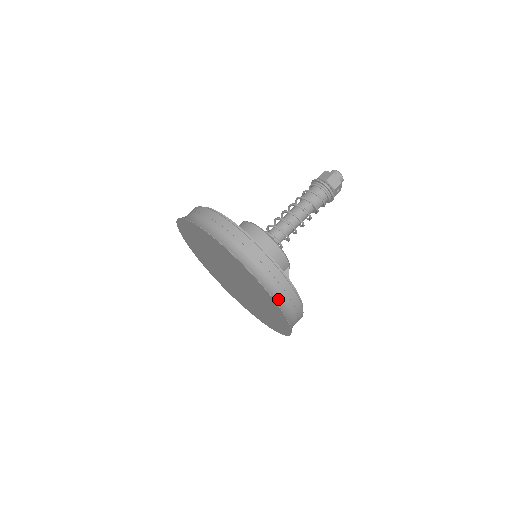
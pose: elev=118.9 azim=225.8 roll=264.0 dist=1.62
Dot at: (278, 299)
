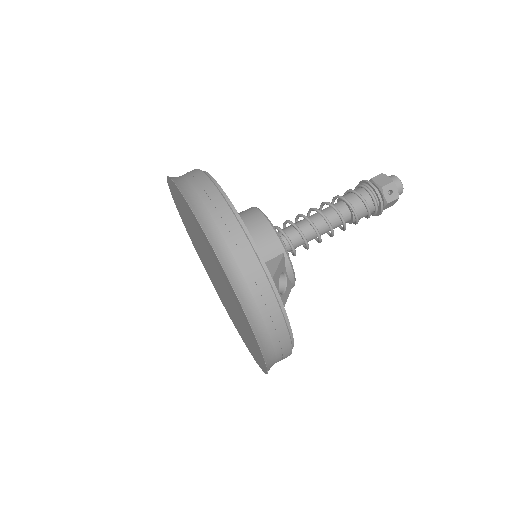
Dot at: (209, 228)
